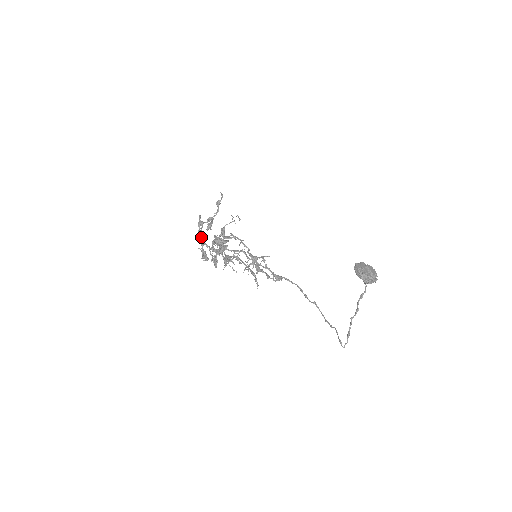
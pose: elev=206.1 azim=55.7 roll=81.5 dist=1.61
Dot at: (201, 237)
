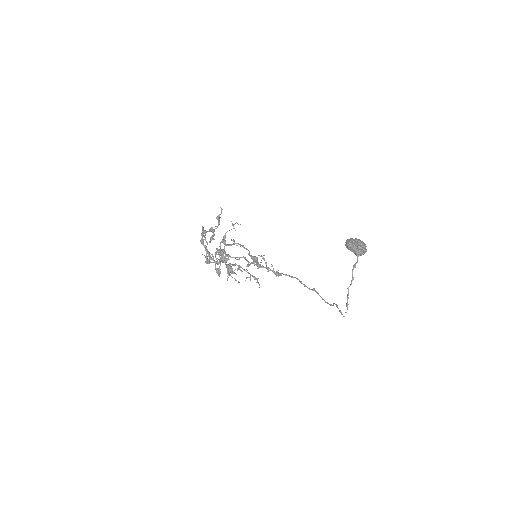
Dot at: occluded
